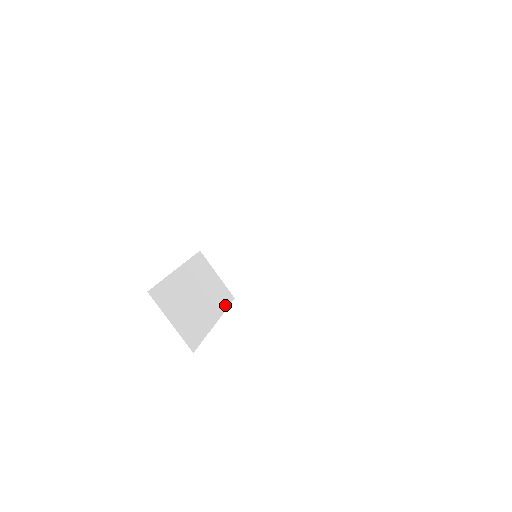
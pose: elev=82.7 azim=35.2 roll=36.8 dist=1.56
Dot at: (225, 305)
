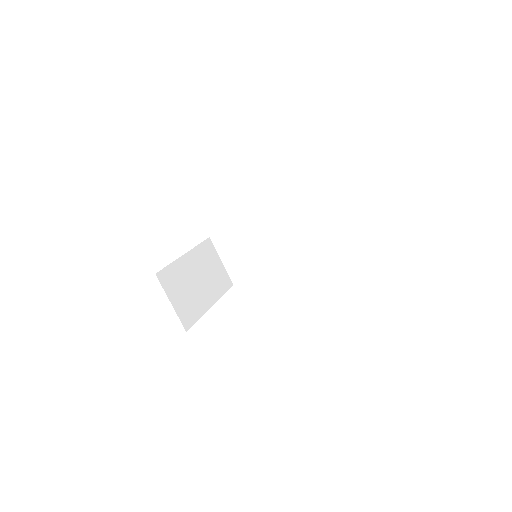
Dot at: (223, 290)
